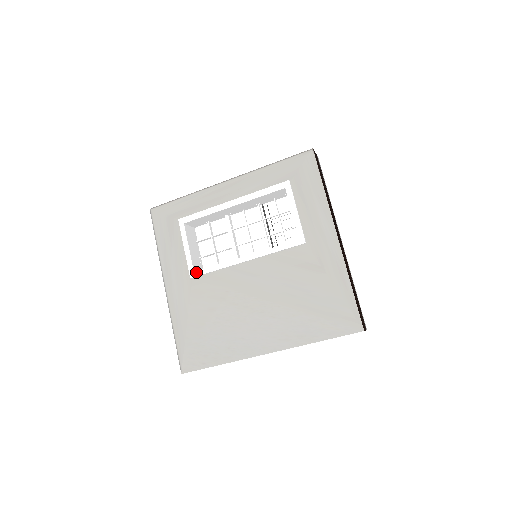
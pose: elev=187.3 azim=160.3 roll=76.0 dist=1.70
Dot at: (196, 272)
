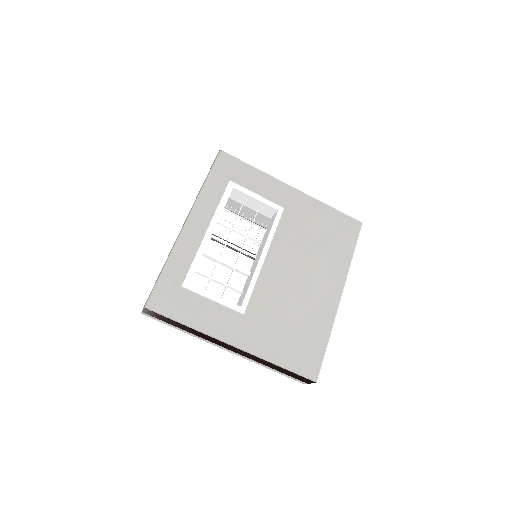
Dot at: (243, 305)
